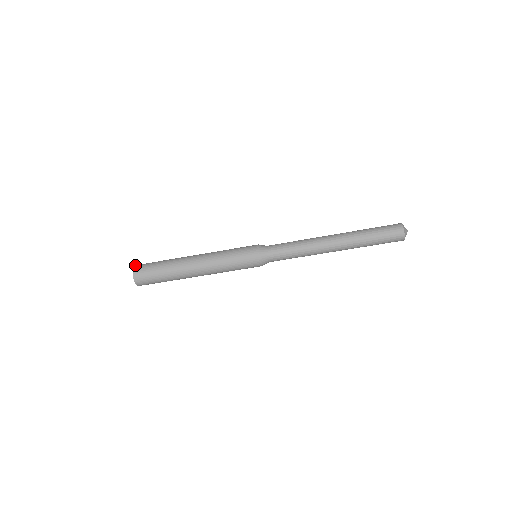
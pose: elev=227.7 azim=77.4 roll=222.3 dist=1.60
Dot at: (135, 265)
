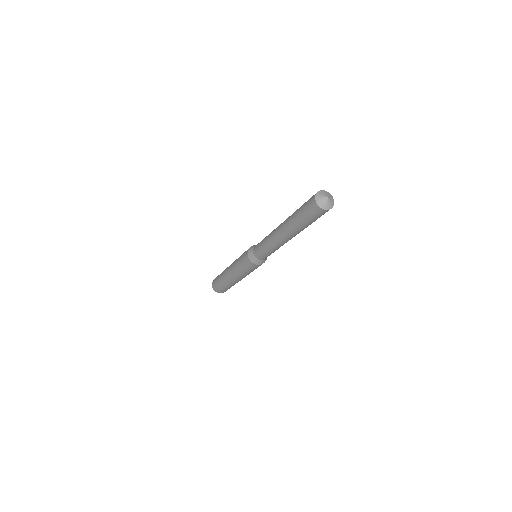
Dot at: (212, 287)
